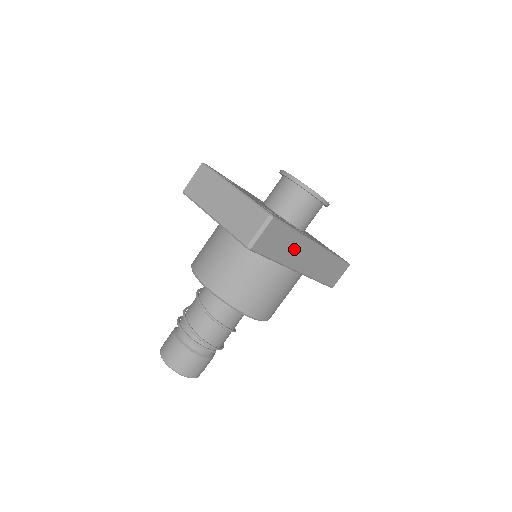
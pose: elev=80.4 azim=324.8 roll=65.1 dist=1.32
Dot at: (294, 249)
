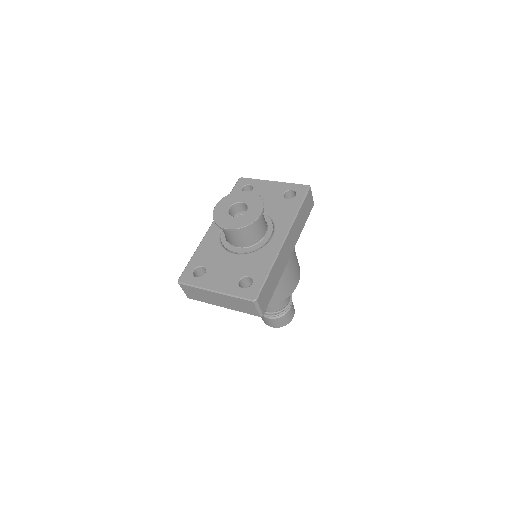
Dot at: (278, 267)
